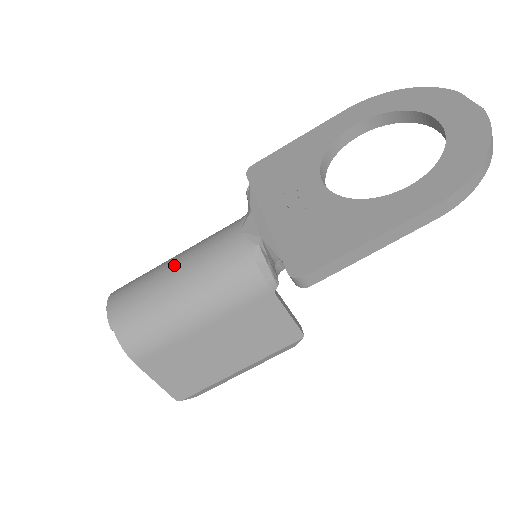
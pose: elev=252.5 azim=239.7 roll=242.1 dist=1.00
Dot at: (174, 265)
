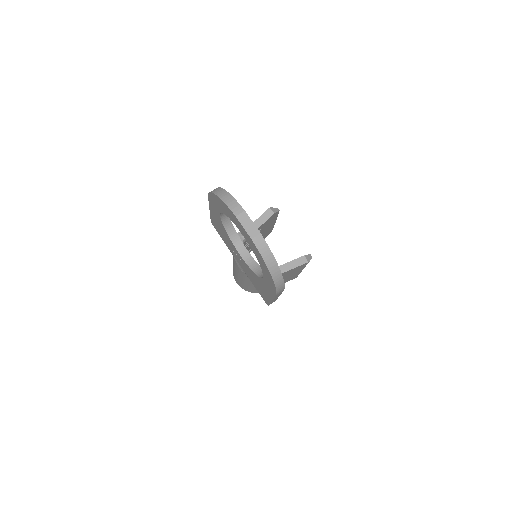
Dot at: (236, 273)
